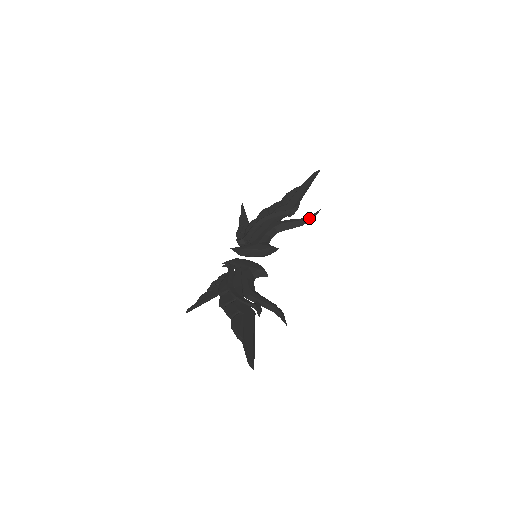
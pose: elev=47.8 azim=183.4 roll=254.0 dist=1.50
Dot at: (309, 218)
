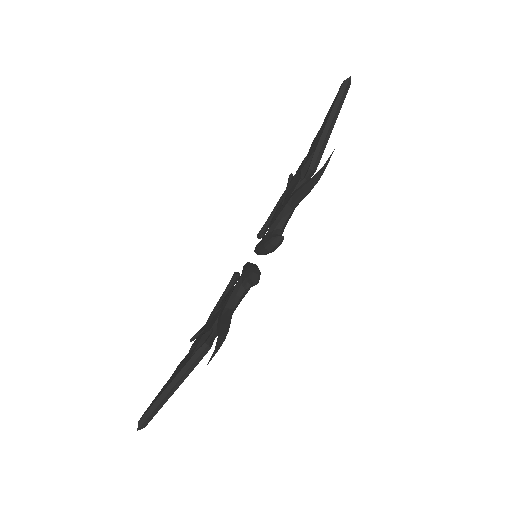
Dot at: (318, 173)
